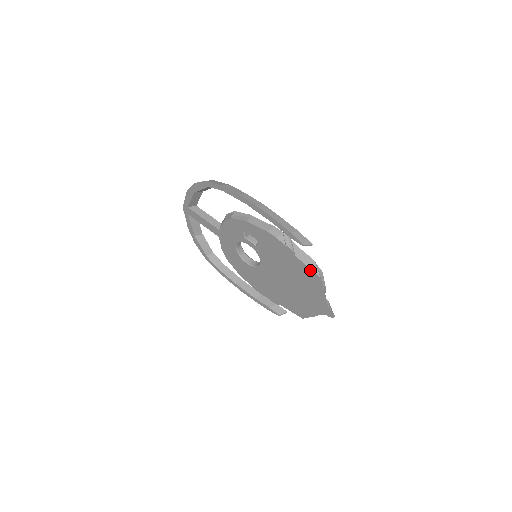
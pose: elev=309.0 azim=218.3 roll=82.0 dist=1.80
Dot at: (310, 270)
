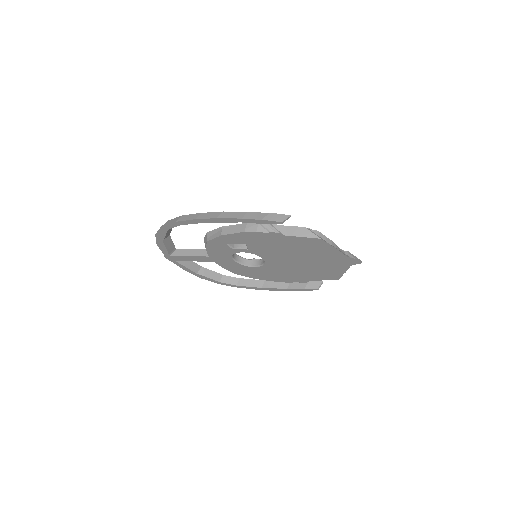
Dot at: (307, 238)
